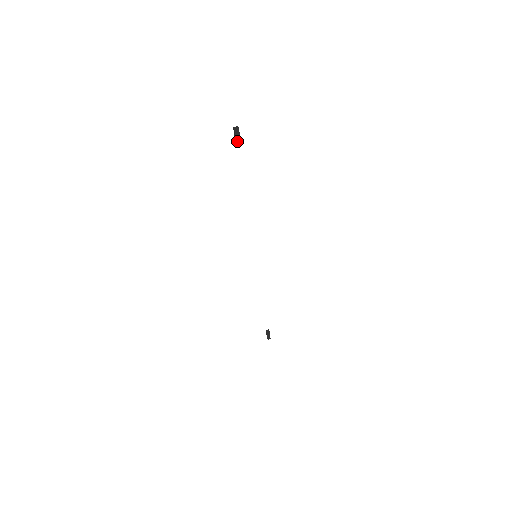
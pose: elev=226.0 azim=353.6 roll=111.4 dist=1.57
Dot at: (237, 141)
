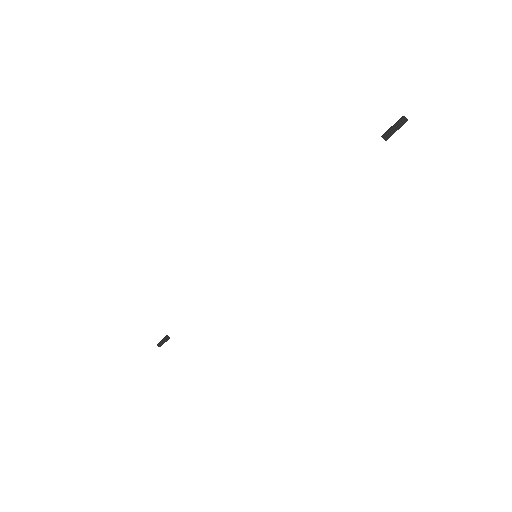
Dot at: (389, 131)
